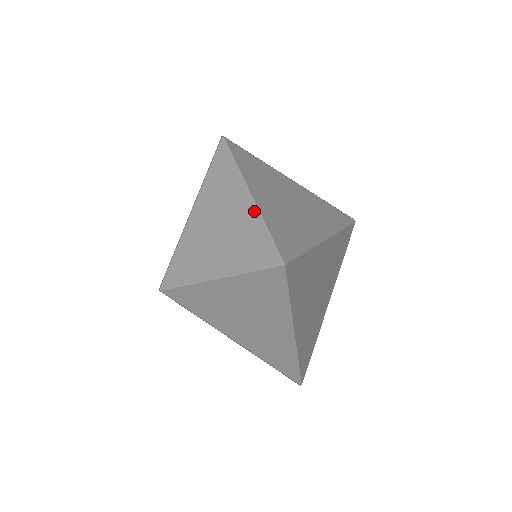
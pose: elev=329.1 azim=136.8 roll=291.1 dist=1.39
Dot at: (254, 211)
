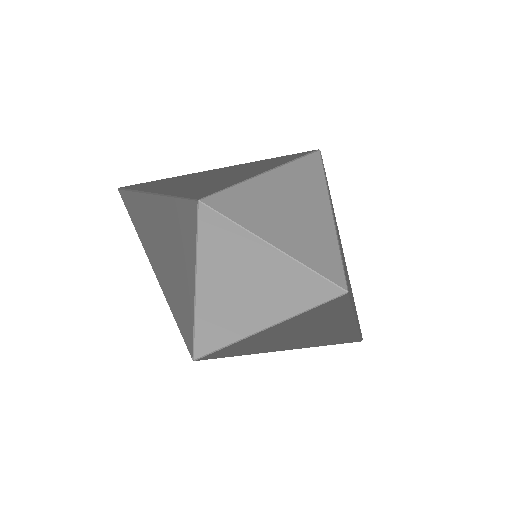
Dot at: (168, 202)
